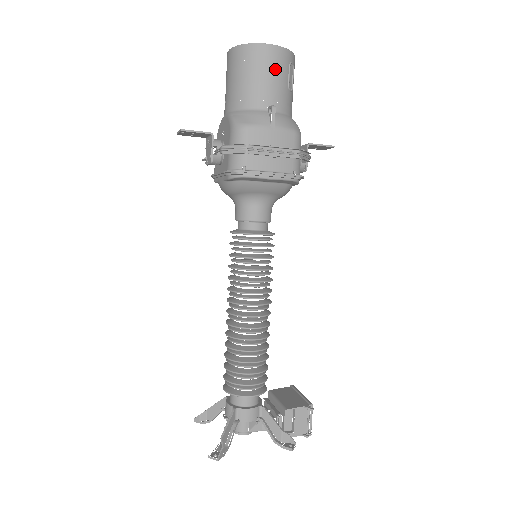
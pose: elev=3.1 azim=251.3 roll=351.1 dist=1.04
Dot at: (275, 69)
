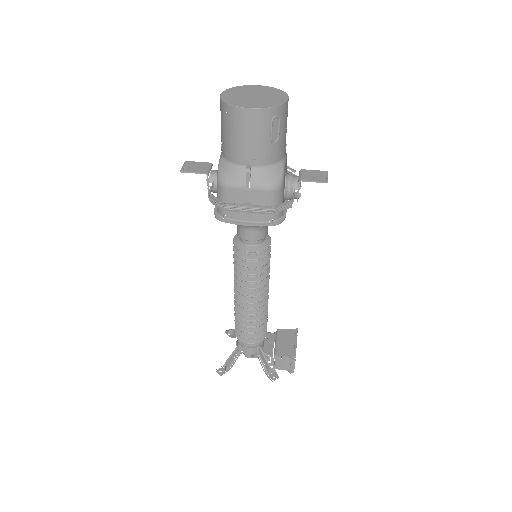
Dot at: (253, 130)
